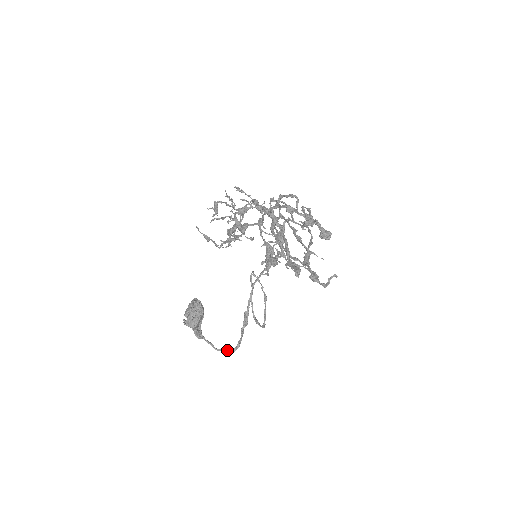
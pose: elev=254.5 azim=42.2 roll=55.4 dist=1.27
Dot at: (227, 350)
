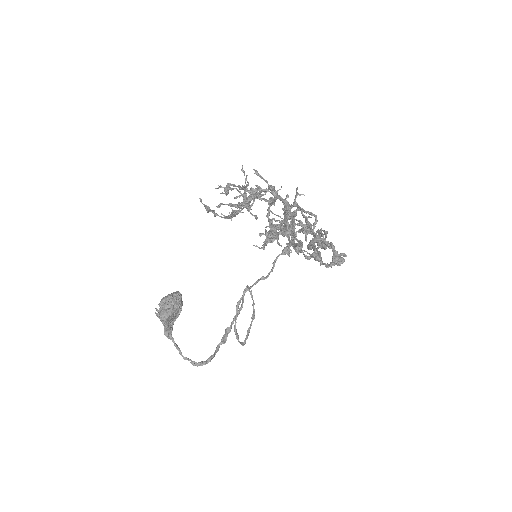
Dot at: occluded
